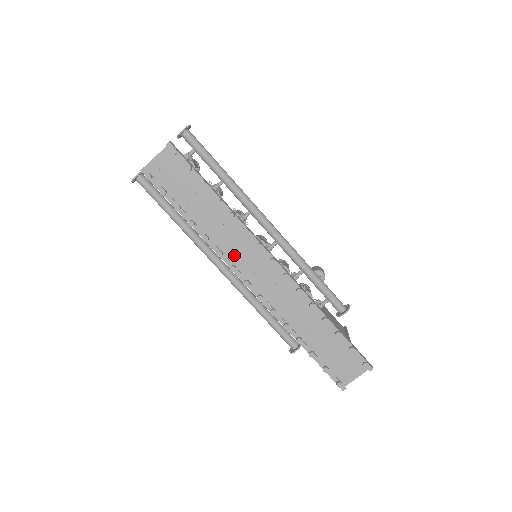
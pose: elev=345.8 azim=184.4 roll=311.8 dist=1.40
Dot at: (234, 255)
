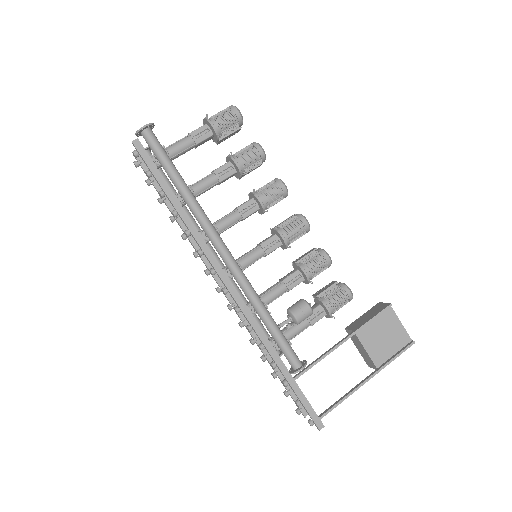
Dot at: occluded
